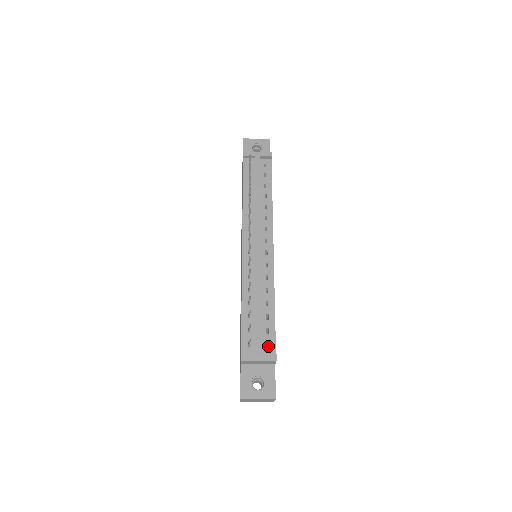
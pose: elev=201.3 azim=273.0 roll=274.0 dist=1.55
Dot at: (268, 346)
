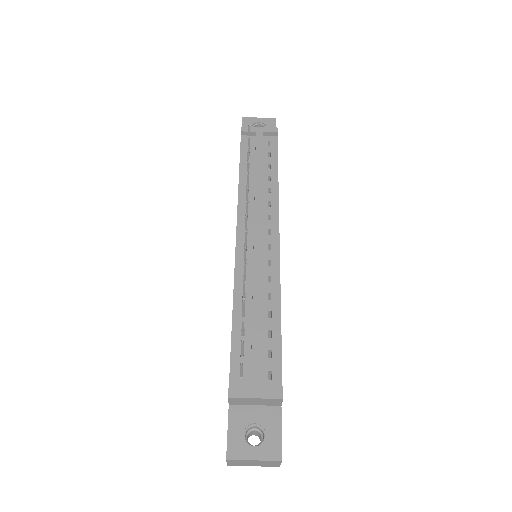
Dot at: (271, 377)
